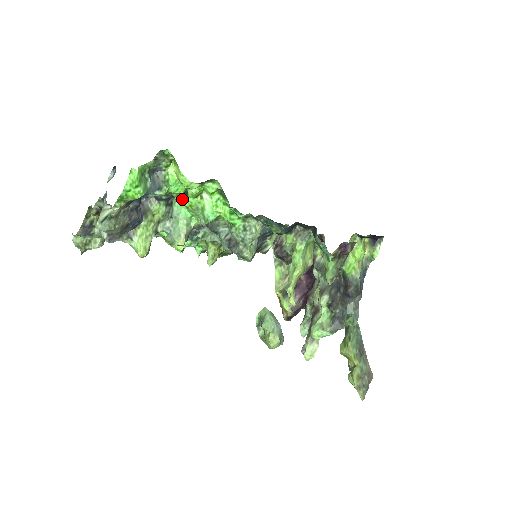
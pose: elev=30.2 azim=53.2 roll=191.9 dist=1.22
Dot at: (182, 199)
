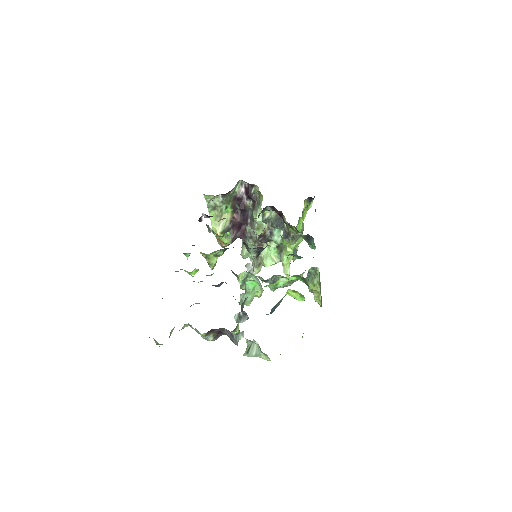
Dot at: occluded
